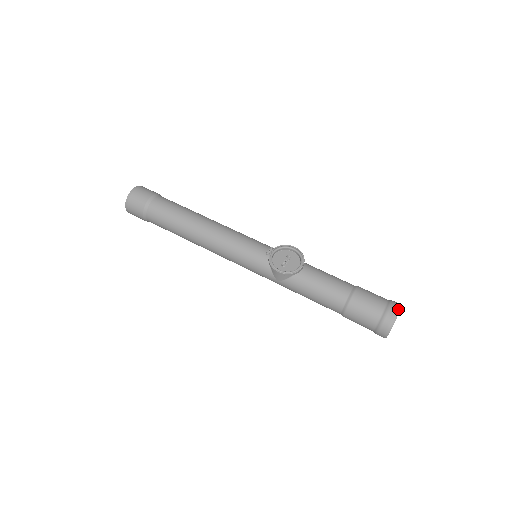
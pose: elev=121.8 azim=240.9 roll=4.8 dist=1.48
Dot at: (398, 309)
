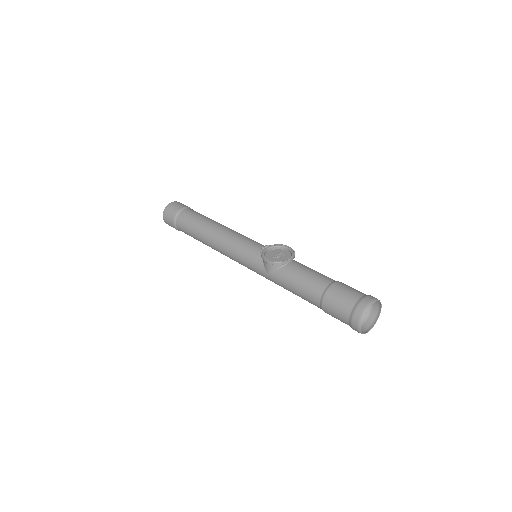
Dot at: (374, 300)
